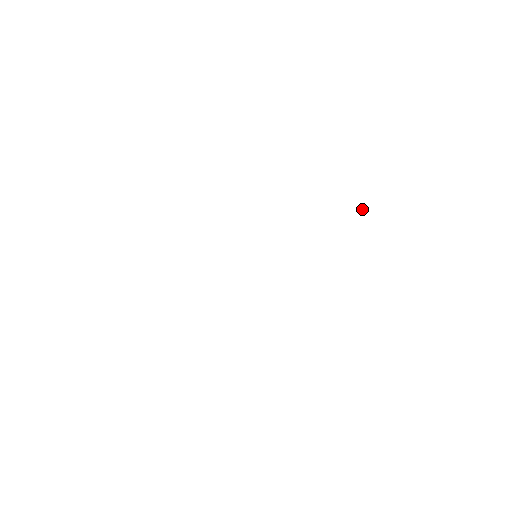
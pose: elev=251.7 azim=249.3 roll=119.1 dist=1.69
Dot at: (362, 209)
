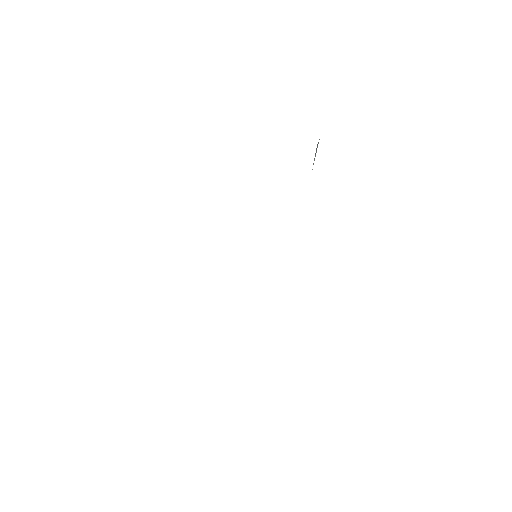
Dot at: occluded
